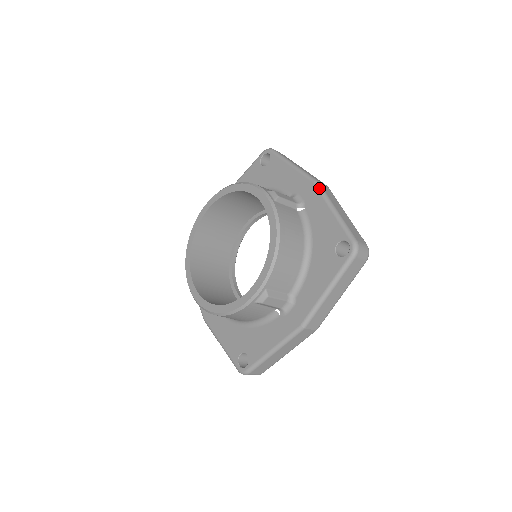
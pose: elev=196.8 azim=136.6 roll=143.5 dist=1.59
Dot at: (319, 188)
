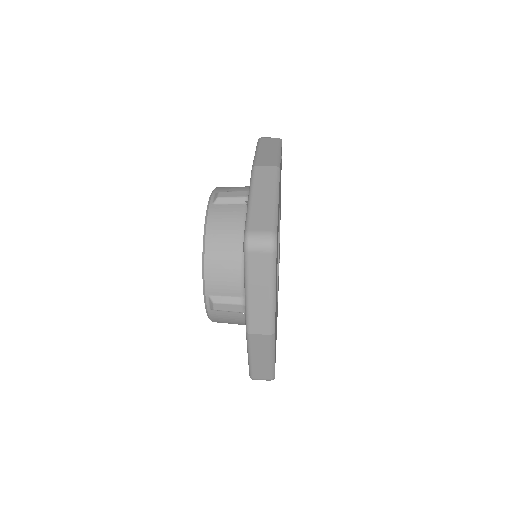
Dot at: (251, 175)
